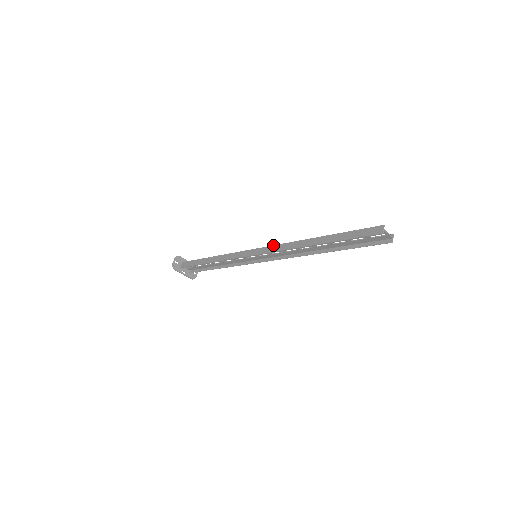
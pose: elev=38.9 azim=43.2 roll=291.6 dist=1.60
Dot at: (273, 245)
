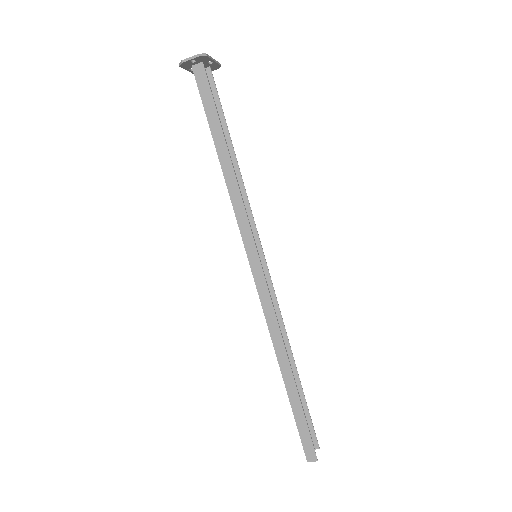
Dot at: occluded
